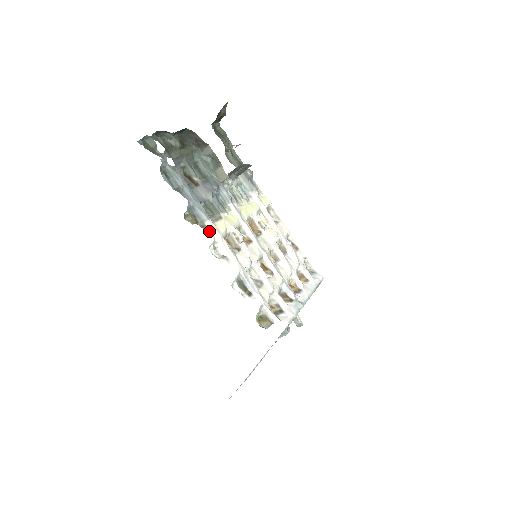
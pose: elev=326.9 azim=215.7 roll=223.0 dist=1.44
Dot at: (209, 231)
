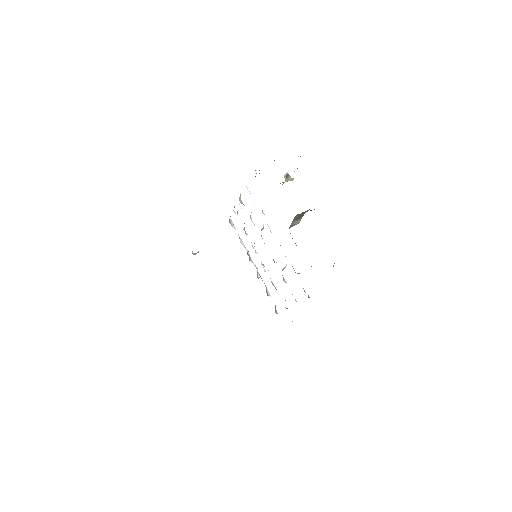
Dot at: occluded
